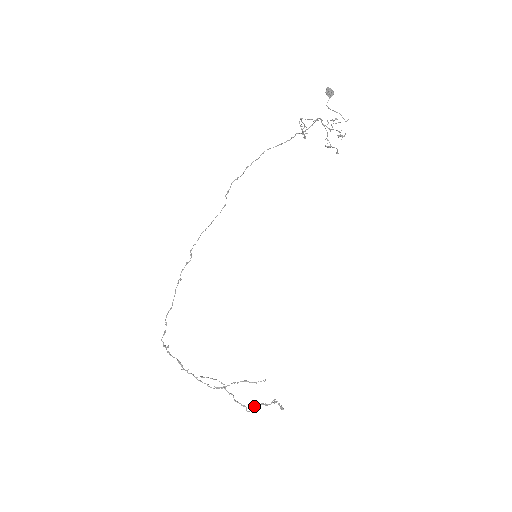
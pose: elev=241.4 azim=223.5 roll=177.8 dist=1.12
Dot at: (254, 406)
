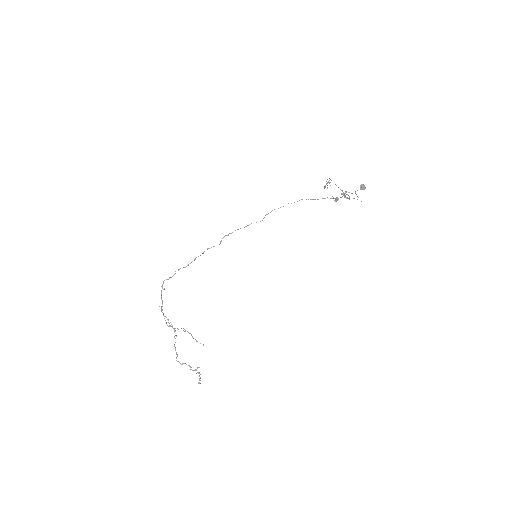
Dot at: occluded
